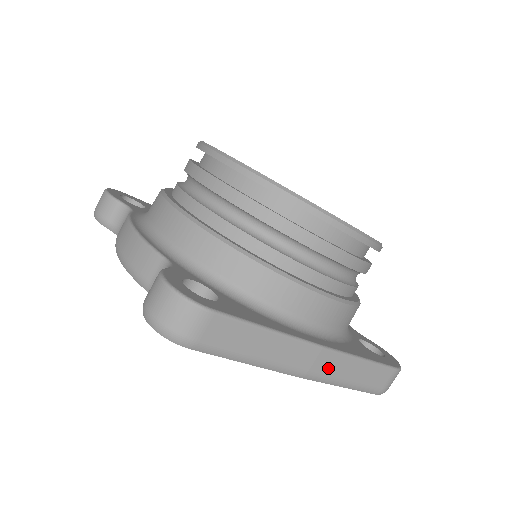
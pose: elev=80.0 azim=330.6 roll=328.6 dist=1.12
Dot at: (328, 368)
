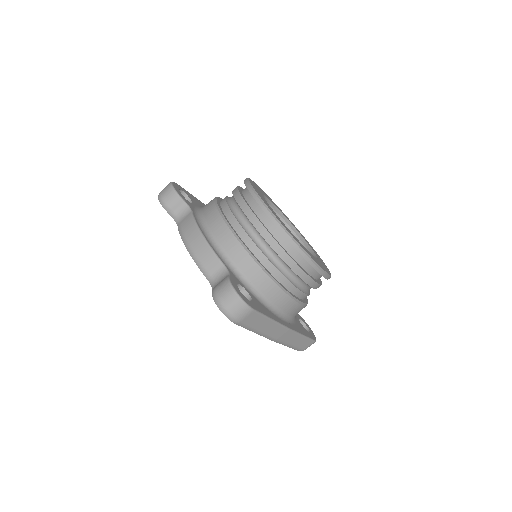
Dot at: (286, 338)
